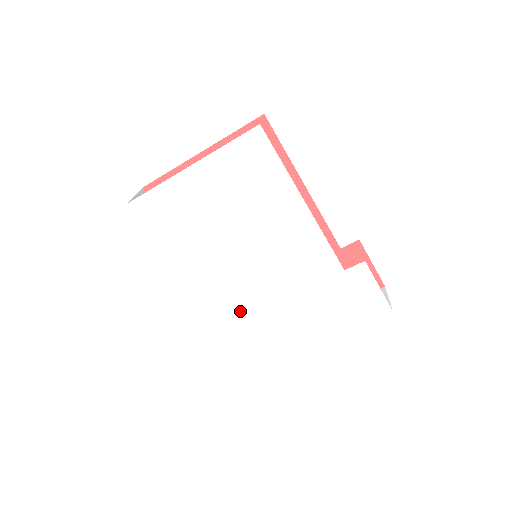
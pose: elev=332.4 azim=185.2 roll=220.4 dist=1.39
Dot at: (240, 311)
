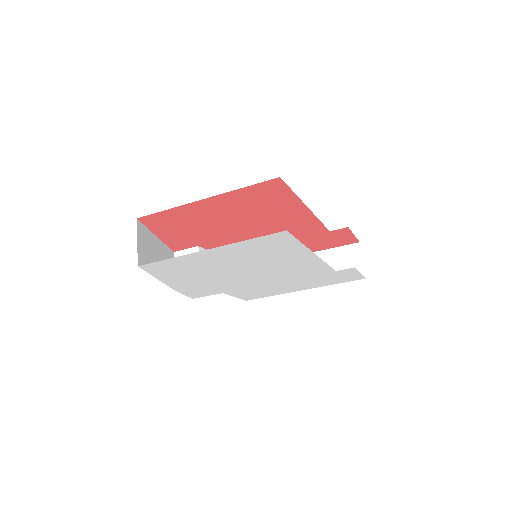
Dot at: (240, 288)
